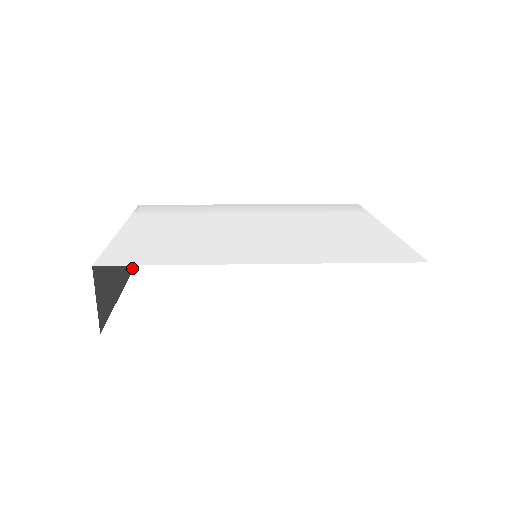
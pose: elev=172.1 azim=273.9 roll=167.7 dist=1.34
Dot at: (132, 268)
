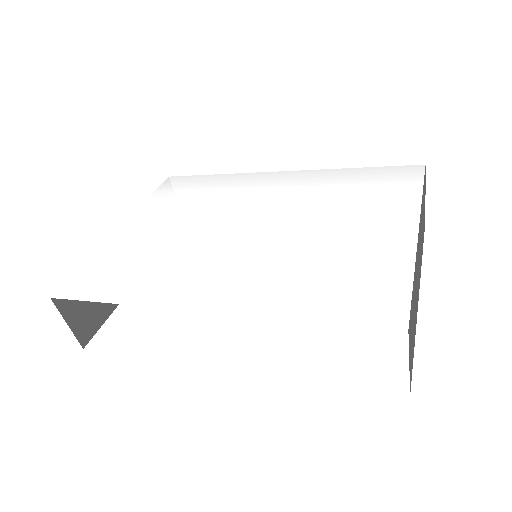
Dot at: occluded
